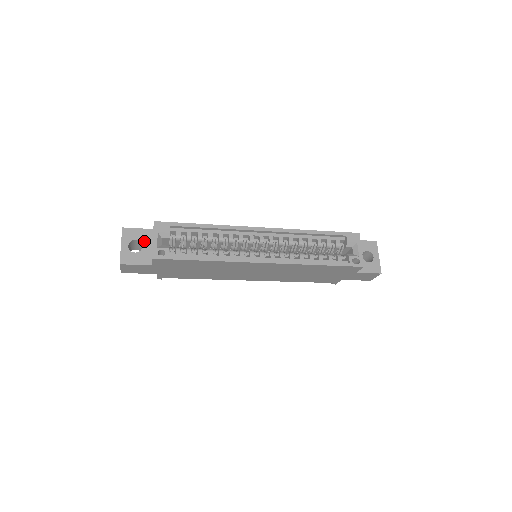
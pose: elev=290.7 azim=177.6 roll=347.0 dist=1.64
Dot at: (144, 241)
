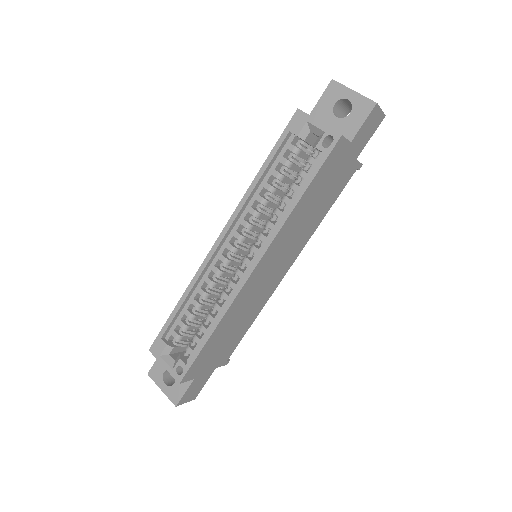
Dot at: occluded
